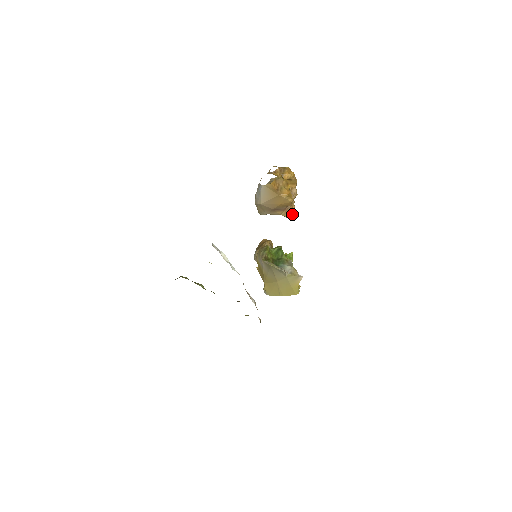
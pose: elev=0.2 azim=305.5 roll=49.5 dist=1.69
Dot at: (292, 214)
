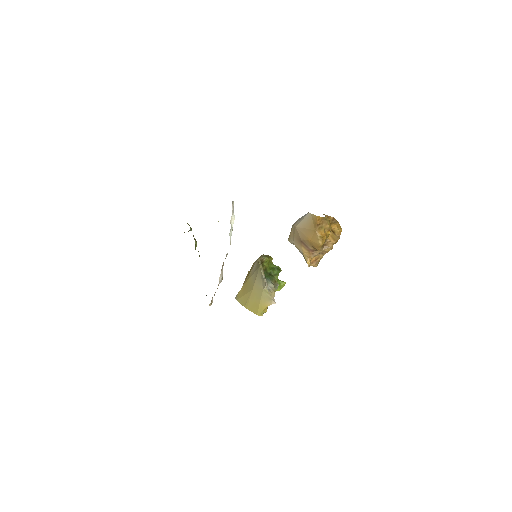
Dot at: (312, 263)
